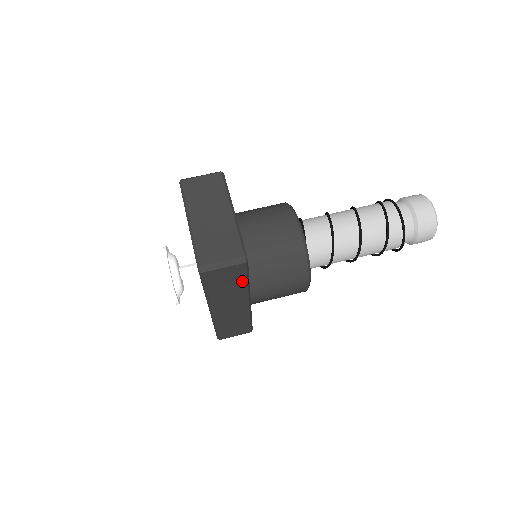
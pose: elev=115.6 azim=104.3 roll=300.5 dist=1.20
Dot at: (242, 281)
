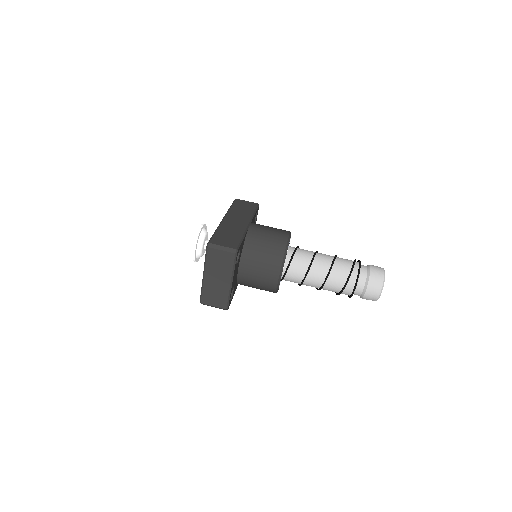
Dot at: occluded
